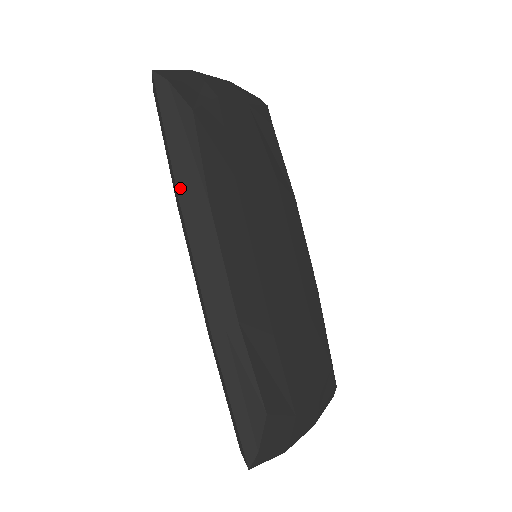
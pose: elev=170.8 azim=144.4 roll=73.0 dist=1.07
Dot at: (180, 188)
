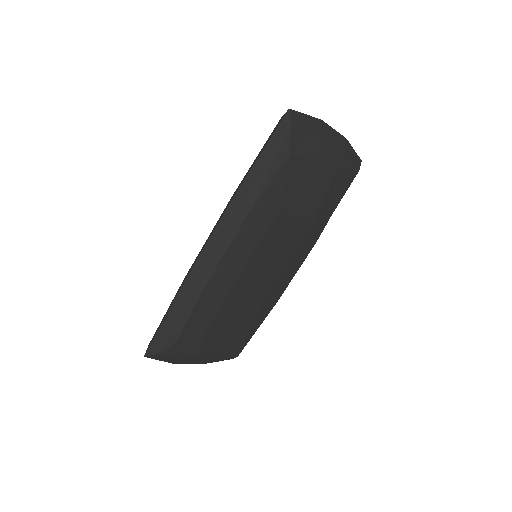
Dot at: (240, 192)
